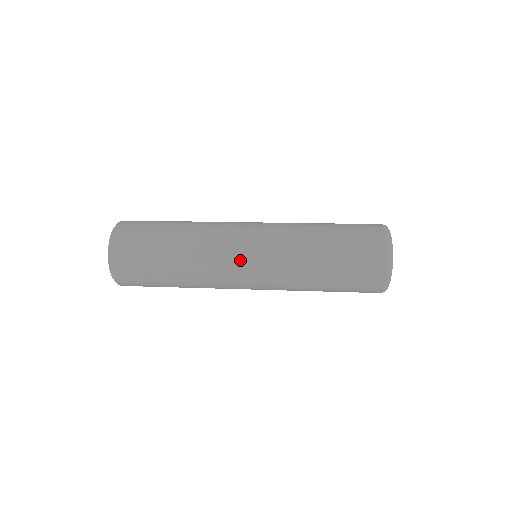
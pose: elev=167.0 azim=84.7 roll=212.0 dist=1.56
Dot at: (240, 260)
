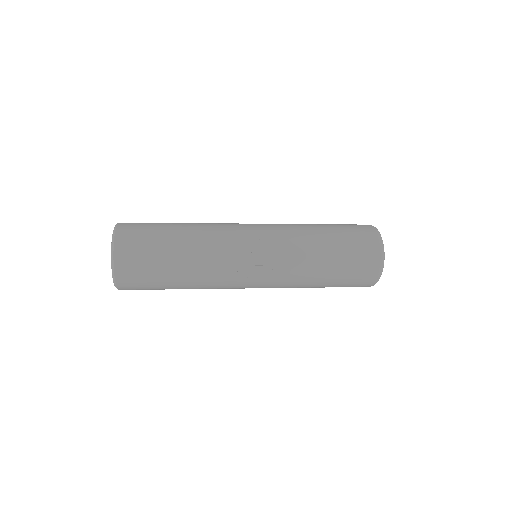
Dot at: (248, 281)
